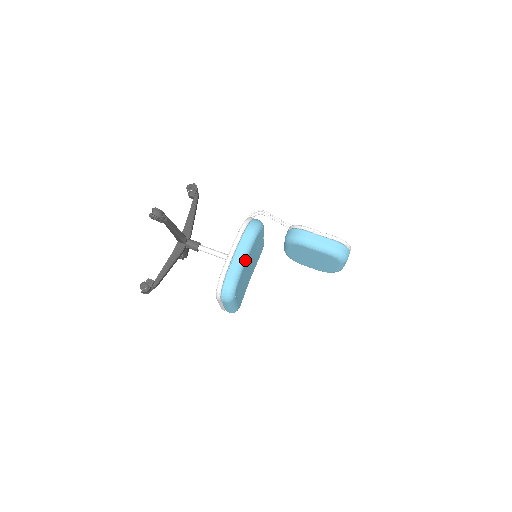
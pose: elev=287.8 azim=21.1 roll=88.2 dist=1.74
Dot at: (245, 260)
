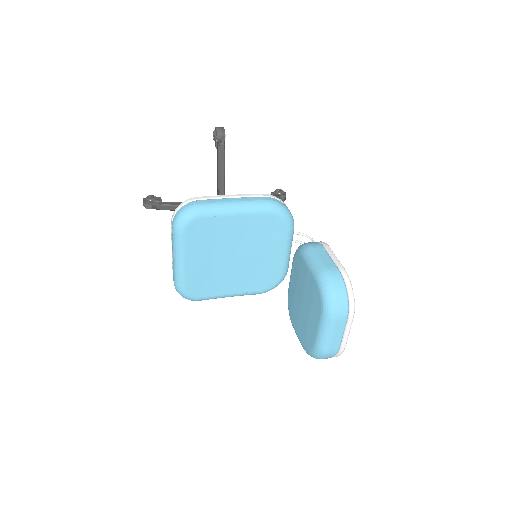
Dot at: (233, 211)
